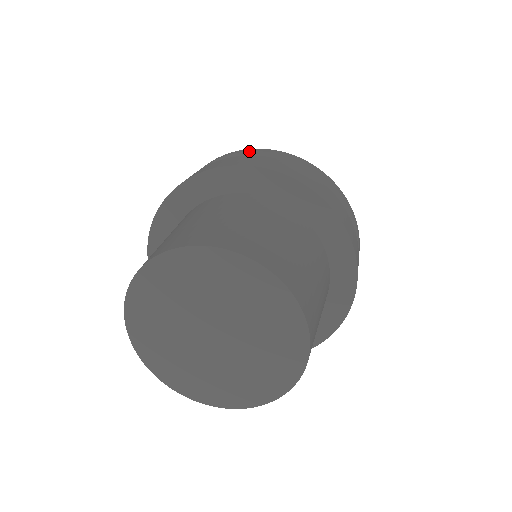
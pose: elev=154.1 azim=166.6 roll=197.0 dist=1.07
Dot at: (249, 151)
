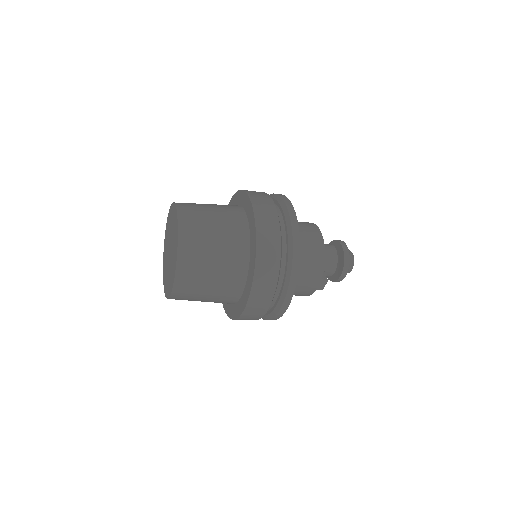
Dot at: (279, 195)
